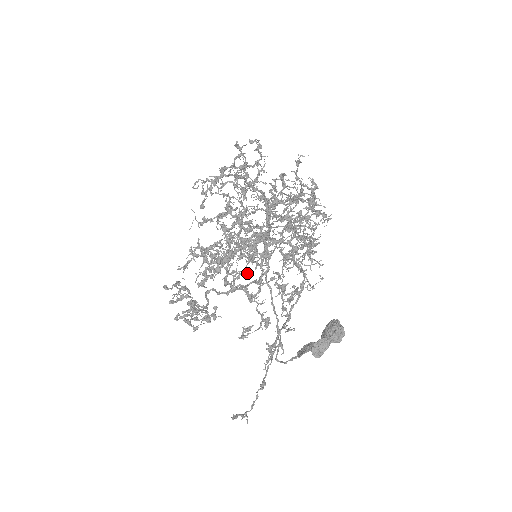
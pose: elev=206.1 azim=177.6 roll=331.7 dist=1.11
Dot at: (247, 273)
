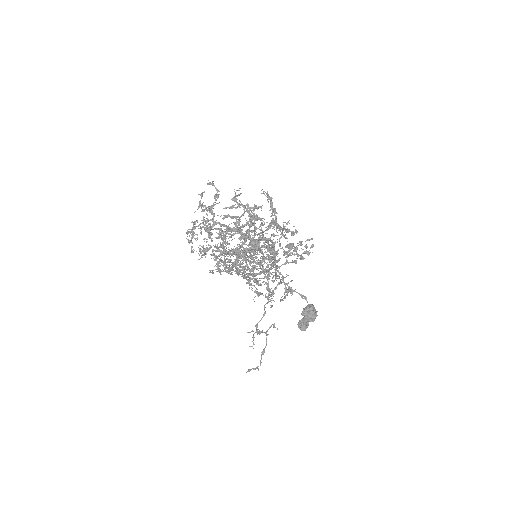
Dot at: occluded
